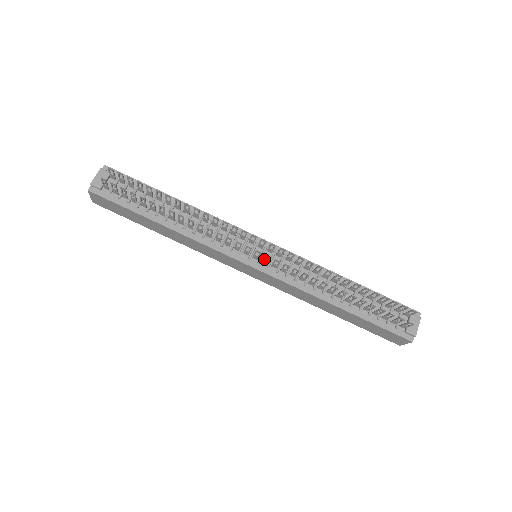
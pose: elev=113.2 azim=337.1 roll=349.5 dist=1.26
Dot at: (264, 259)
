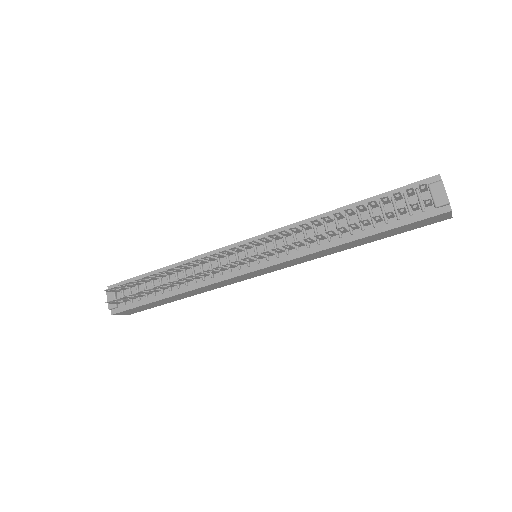
Dot at: (257, 258)
